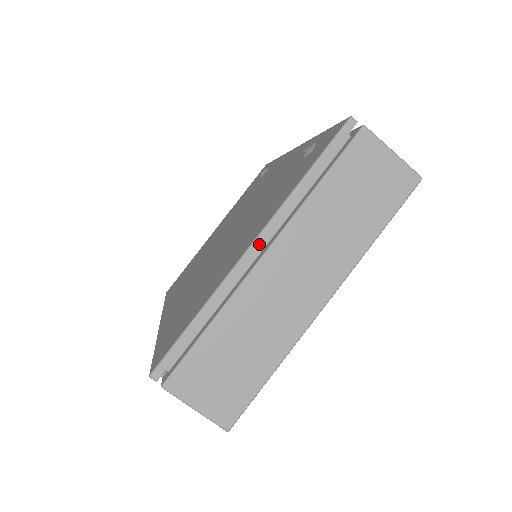
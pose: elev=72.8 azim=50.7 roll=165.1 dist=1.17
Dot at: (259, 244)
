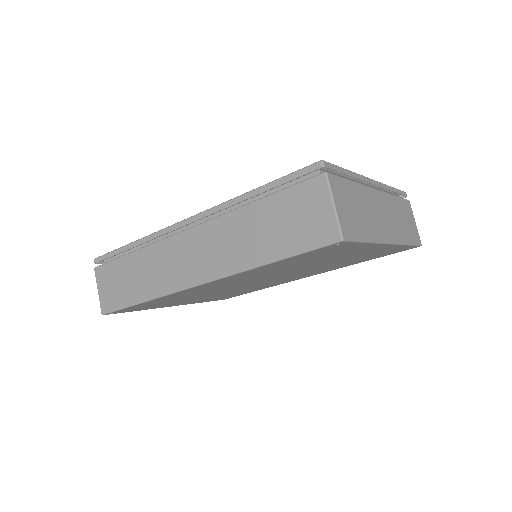
Dot at: (375, 183)
